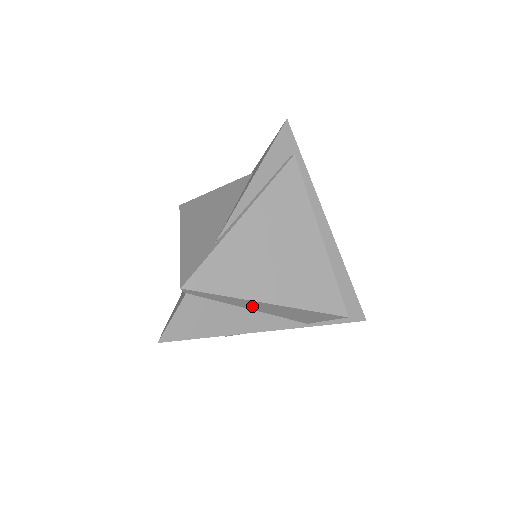
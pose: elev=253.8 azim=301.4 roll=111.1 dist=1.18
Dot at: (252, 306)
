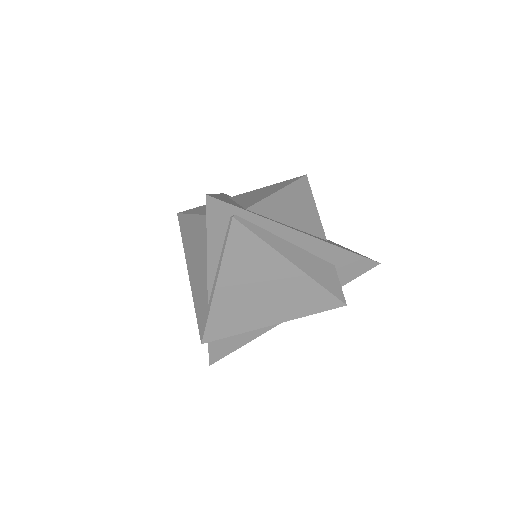
Dot at: occluded
